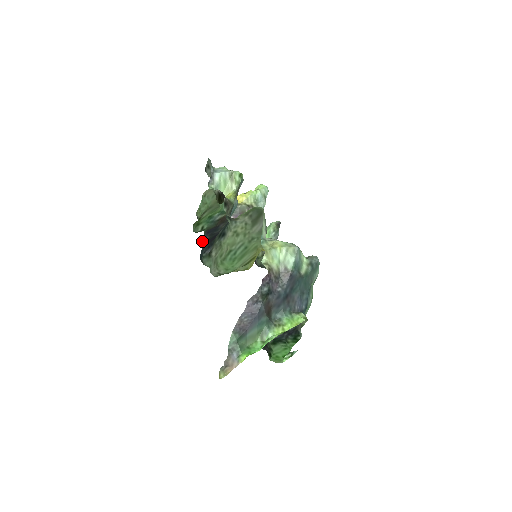
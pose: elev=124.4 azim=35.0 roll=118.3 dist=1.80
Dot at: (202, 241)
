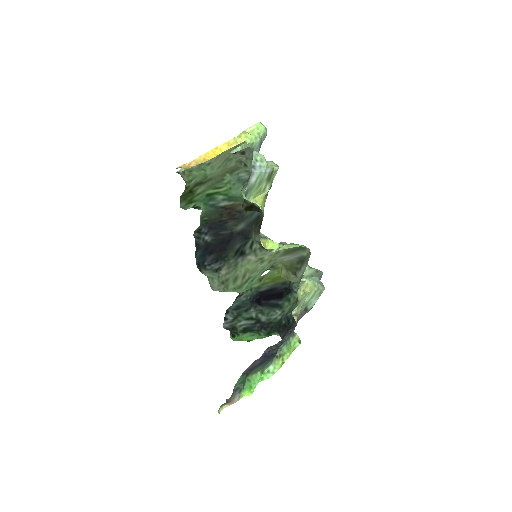
Dot at: (198, 234)
